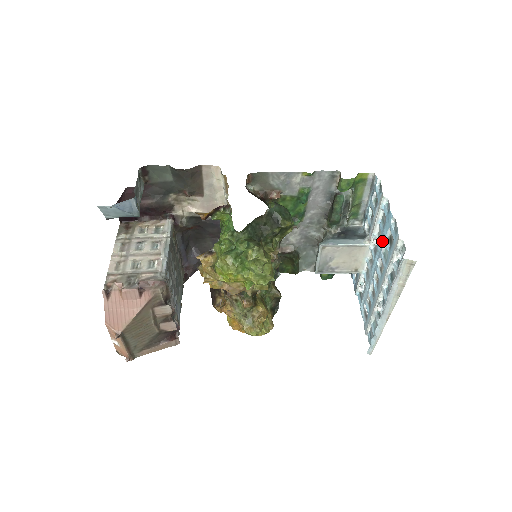
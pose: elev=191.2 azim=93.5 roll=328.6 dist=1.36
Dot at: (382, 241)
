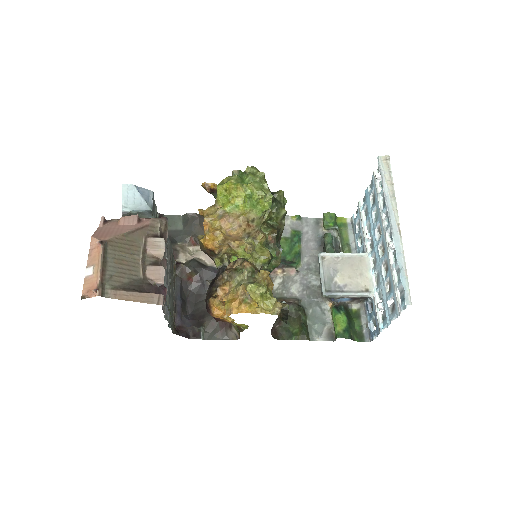
Dot at: (371, 219)
